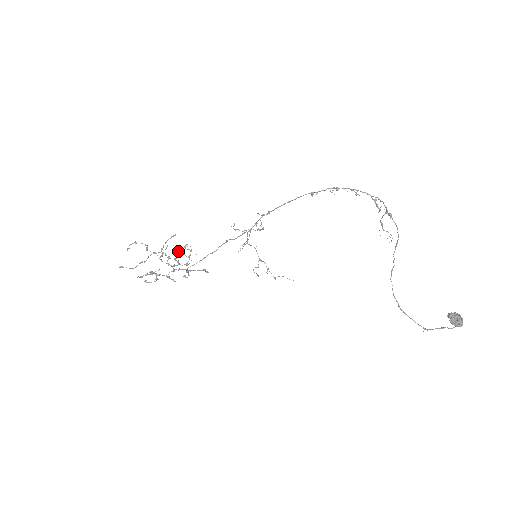
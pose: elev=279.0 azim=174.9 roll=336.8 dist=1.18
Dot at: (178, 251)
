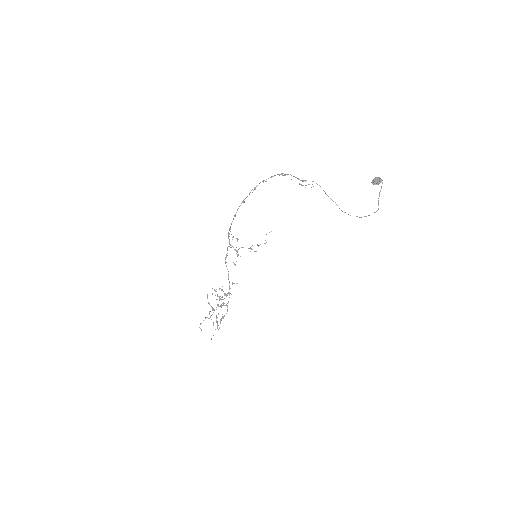
Dot at: occluded
